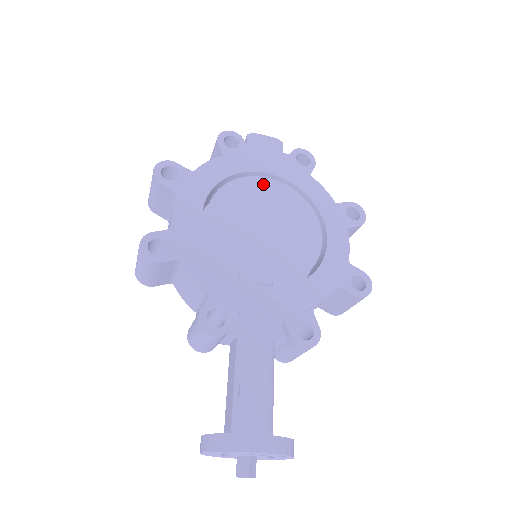
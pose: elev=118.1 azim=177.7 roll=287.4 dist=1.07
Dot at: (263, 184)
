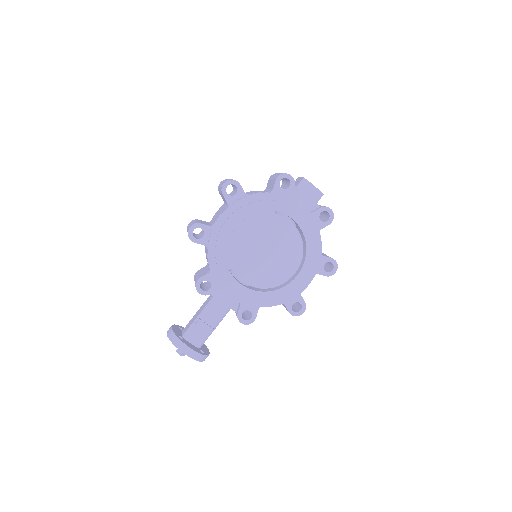
Dot at: (284, 223)
